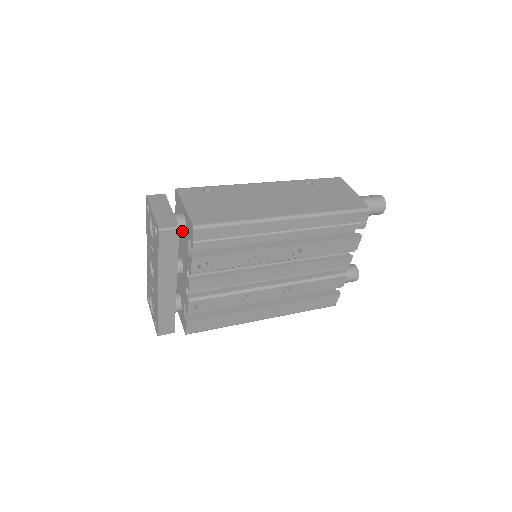
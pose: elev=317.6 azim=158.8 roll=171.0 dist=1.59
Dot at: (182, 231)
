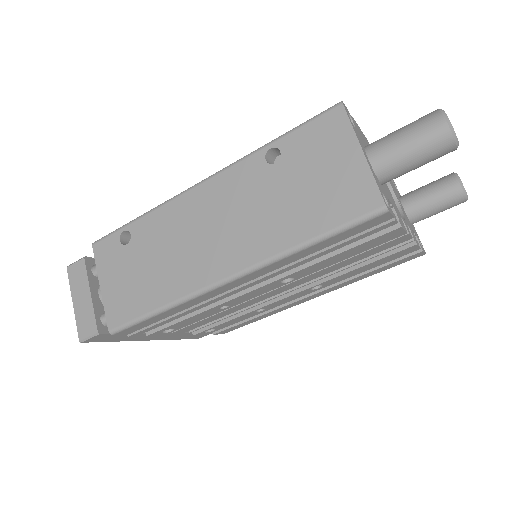
Dot at: occluded
